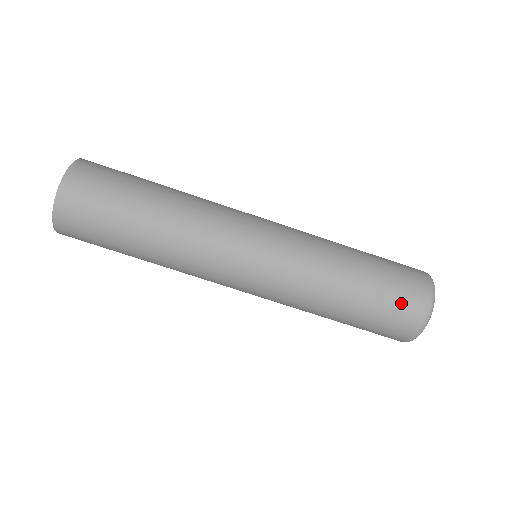
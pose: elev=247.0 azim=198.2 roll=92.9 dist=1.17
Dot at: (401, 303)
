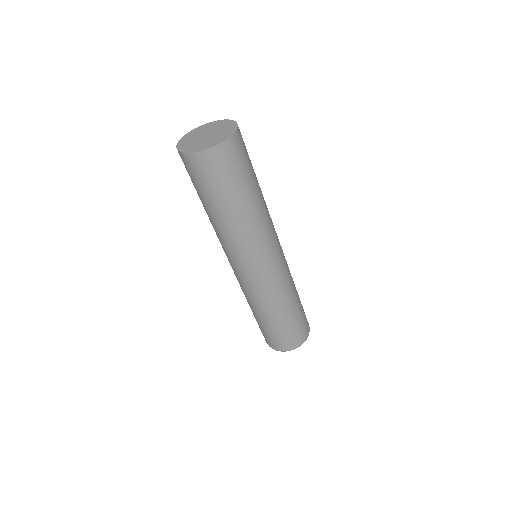
Dot at: (300, 331)
